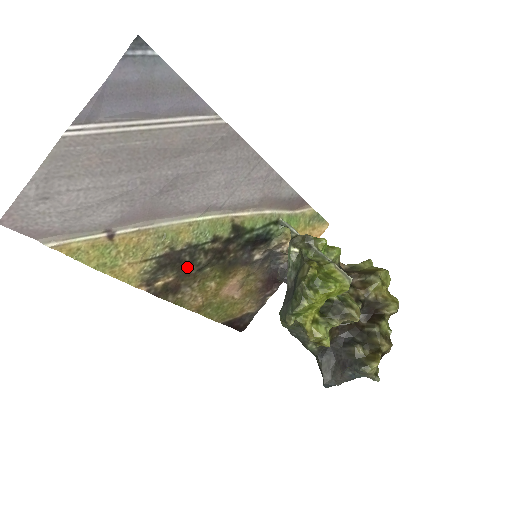
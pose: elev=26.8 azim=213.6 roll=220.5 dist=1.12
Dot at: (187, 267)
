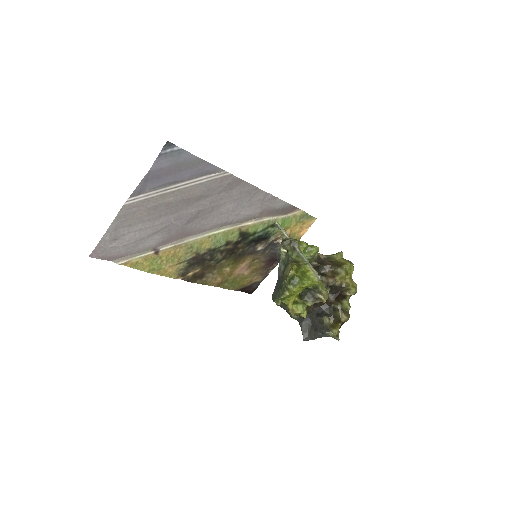
Dot at: (209, 262)
